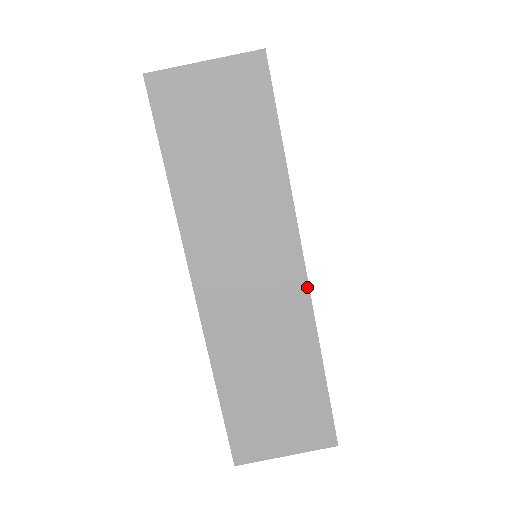
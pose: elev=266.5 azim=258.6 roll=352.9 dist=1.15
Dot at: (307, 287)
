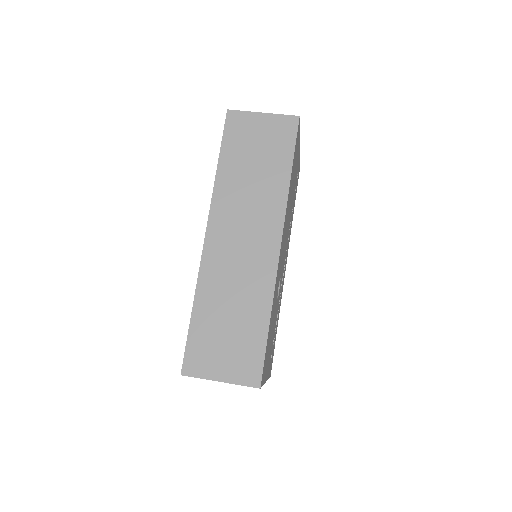
Dot at: (277, 261)
